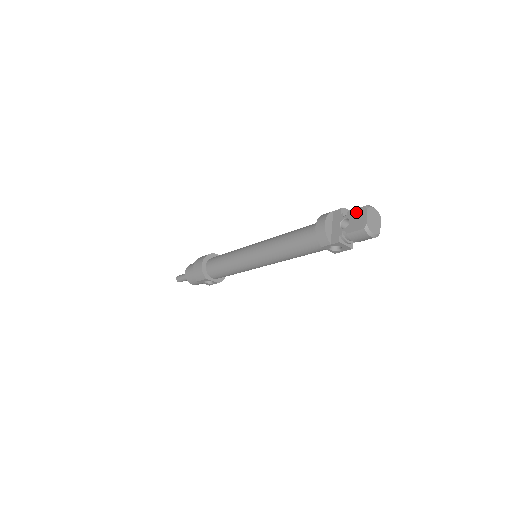
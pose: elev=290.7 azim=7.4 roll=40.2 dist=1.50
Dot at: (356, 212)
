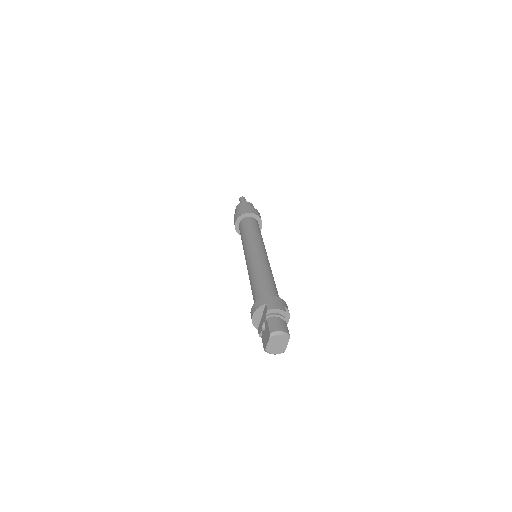
Dot at: (267, 329)
